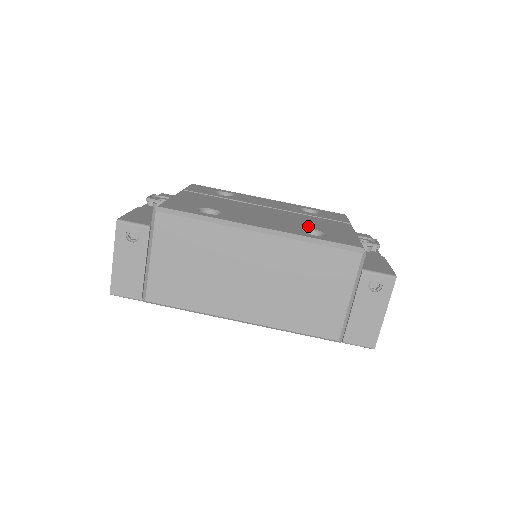
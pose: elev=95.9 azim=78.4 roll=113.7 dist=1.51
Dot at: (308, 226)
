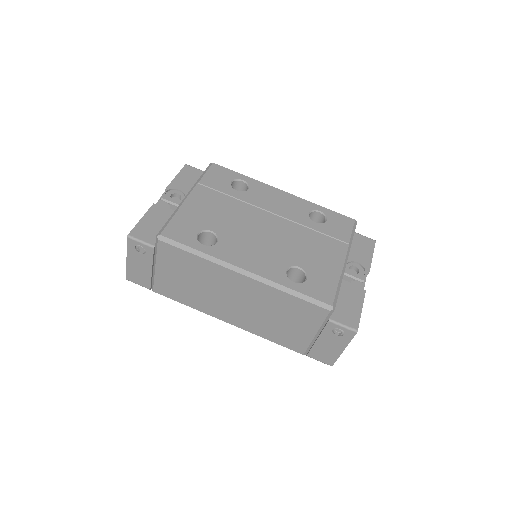
Dot at: (297, 260)
